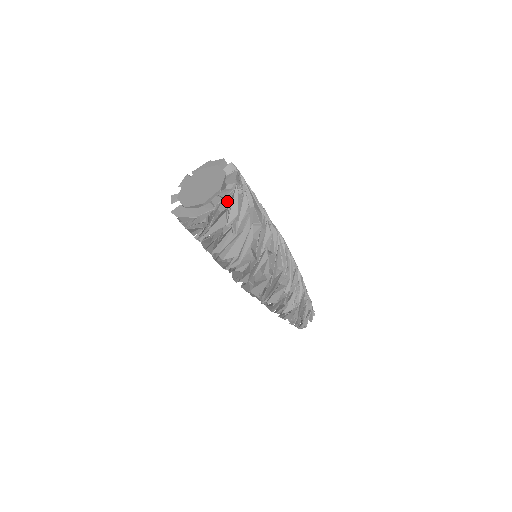
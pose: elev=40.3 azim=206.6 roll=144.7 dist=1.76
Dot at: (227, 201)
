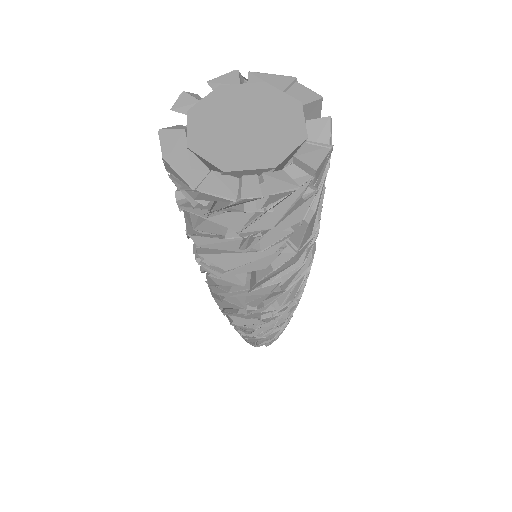
Dot at: (270, 201)
